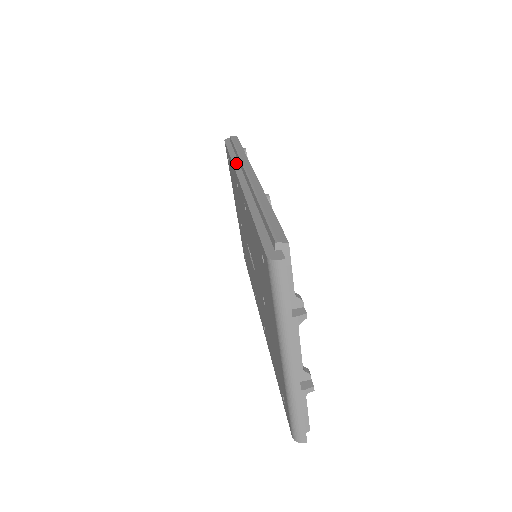
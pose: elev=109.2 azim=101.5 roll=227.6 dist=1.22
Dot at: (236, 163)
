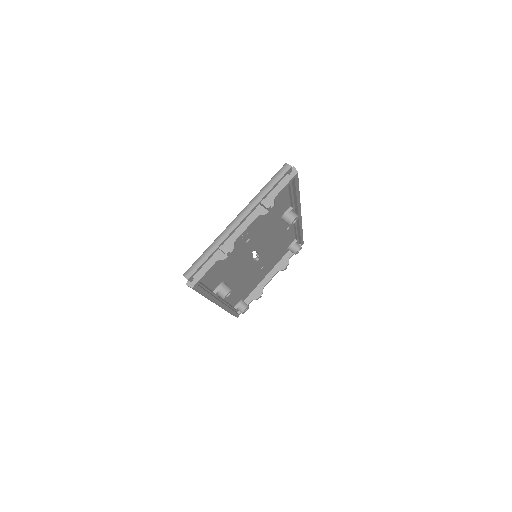
Dot at: occluded
